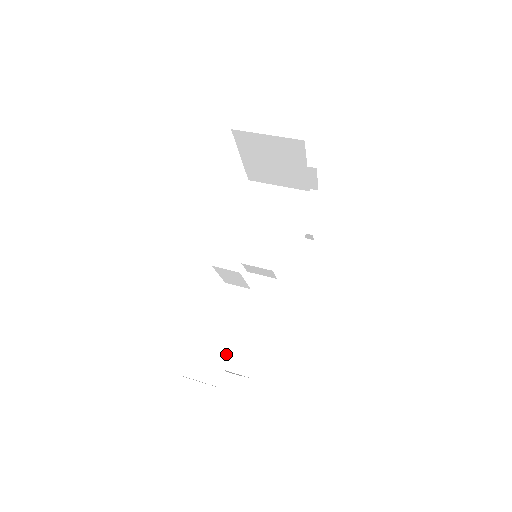
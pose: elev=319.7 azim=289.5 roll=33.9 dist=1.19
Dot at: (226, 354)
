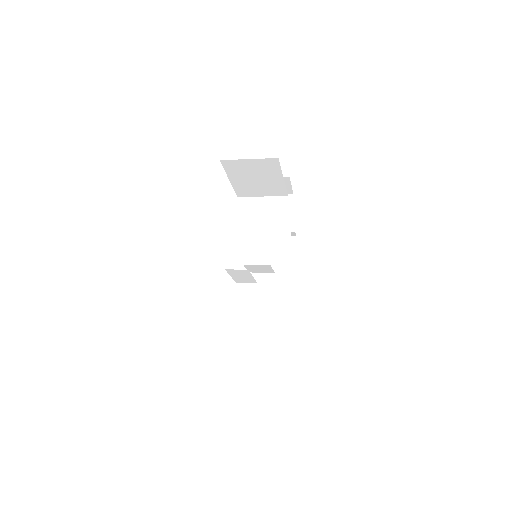
Dot at: (250, 338)
